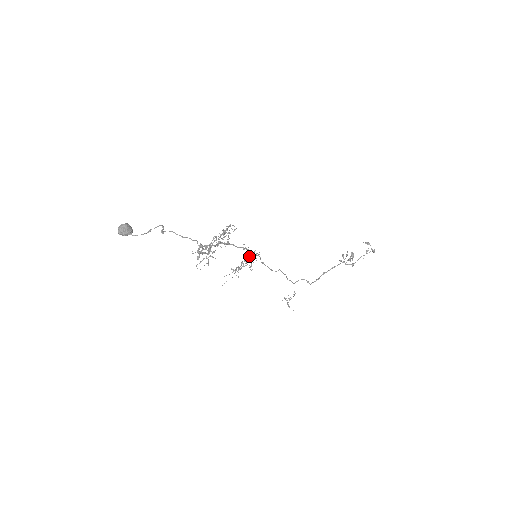
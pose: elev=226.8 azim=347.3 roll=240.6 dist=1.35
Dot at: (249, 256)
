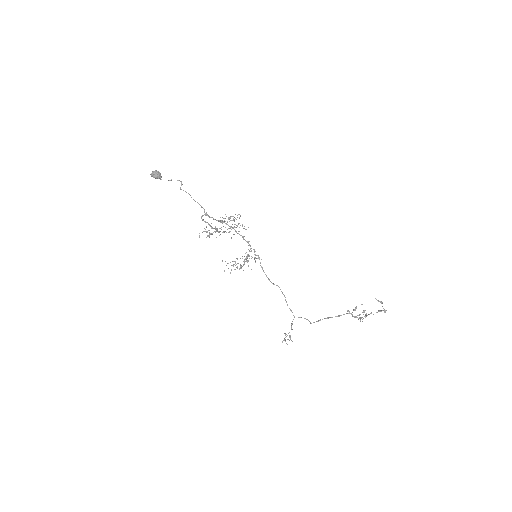
Dot at: occluded
